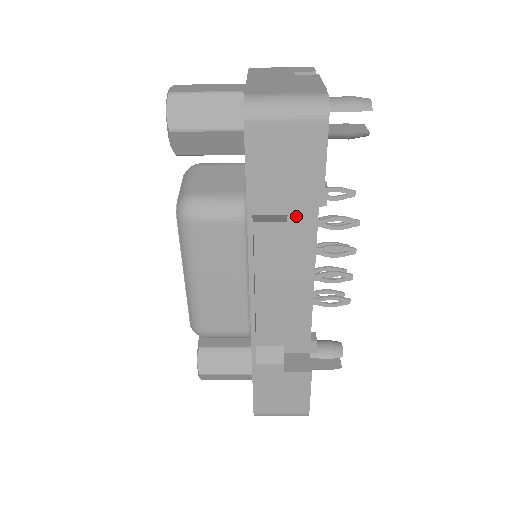
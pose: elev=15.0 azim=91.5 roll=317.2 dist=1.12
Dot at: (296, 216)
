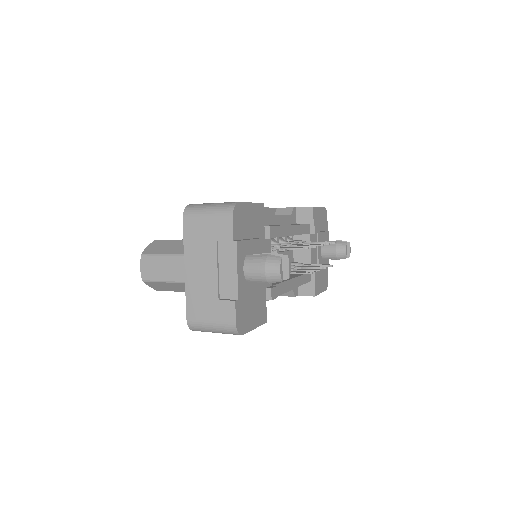
Dot at: occluded
